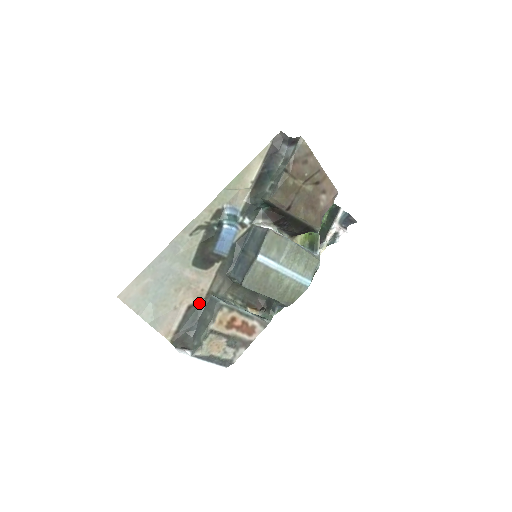
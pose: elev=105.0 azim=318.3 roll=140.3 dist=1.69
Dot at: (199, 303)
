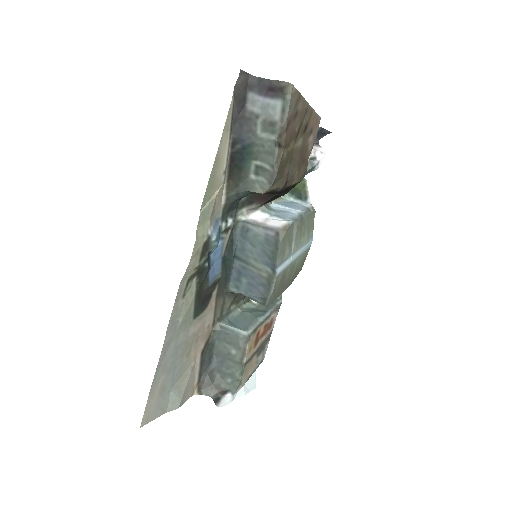
Dot at: (209, 339)
